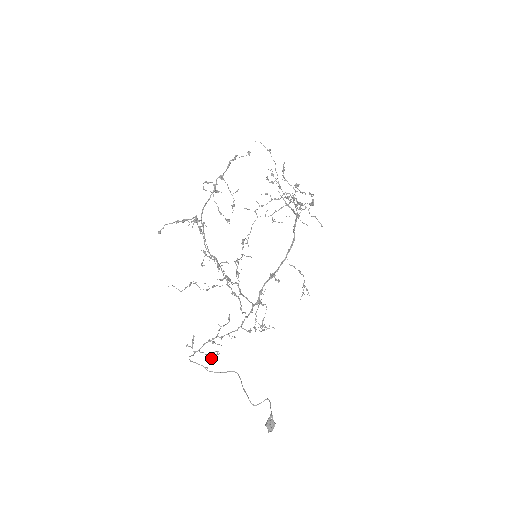
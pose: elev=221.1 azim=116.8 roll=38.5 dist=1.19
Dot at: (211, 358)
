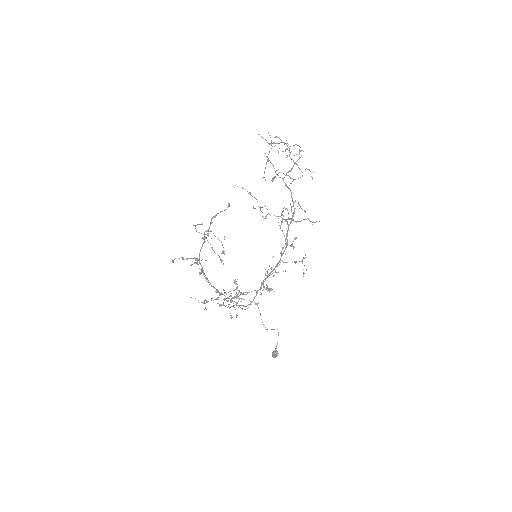
Dot at: (237, 303)
